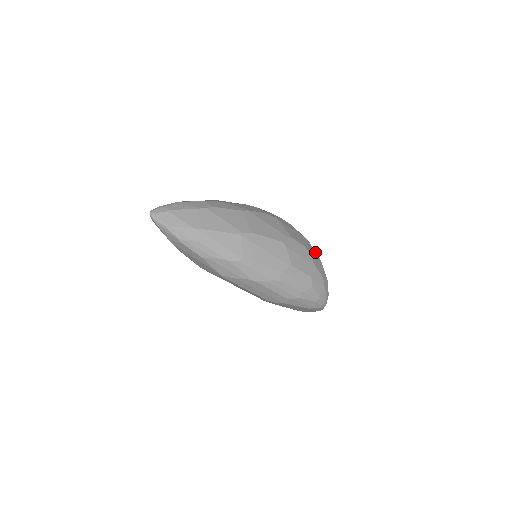
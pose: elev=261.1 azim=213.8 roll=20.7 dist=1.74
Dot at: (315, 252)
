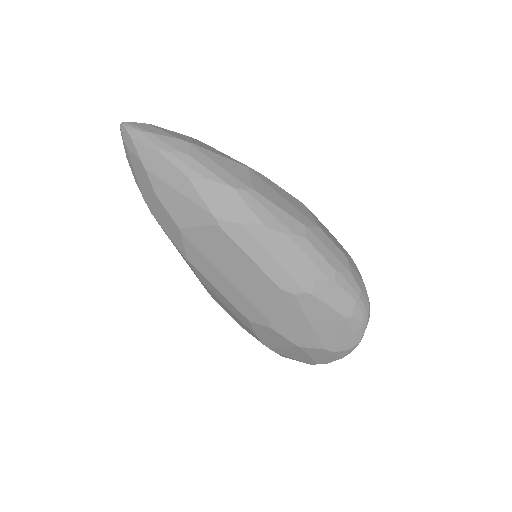
Dot at: occluded
